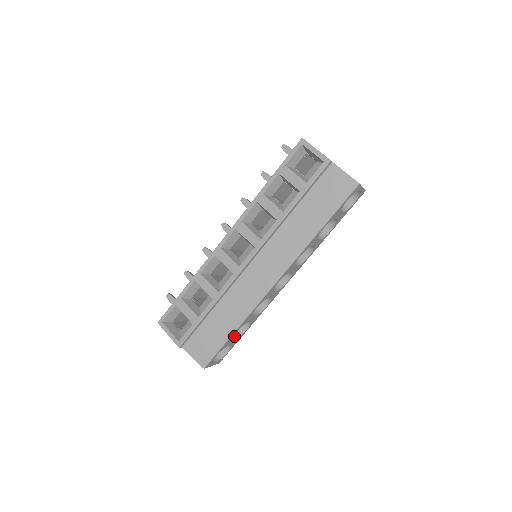
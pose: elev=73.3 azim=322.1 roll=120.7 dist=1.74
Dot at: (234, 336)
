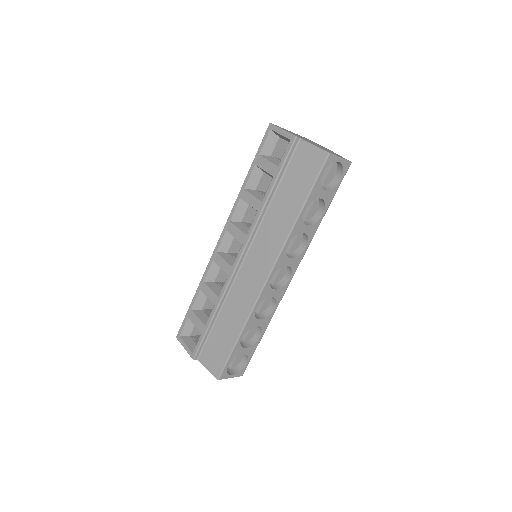
Dot at: (248, 344)
